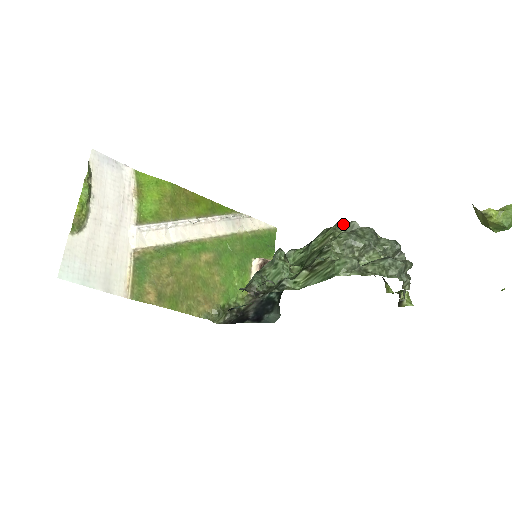
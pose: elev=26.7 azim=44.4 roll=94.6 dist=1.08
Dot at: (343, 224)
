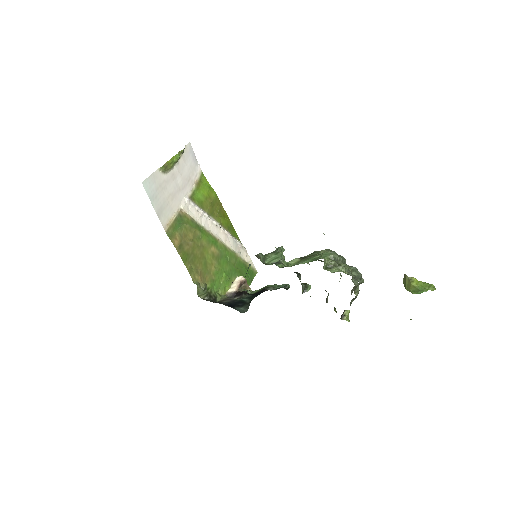
Dot at: occluded
